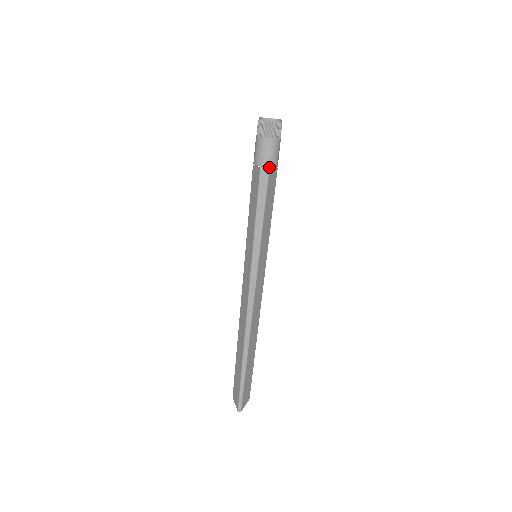
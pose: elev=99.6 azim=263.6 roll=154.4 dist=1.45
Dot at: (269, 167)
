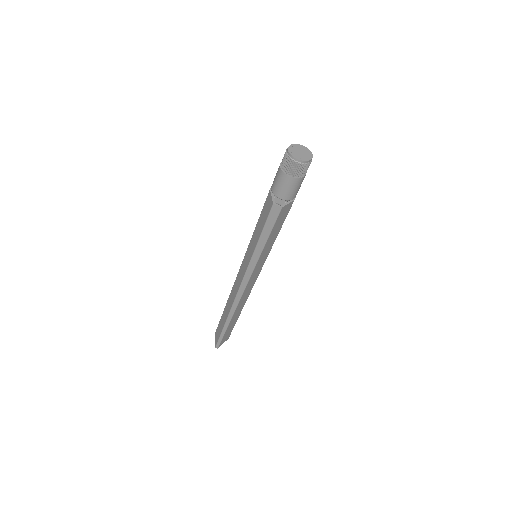
Dot at: (285, 198)
